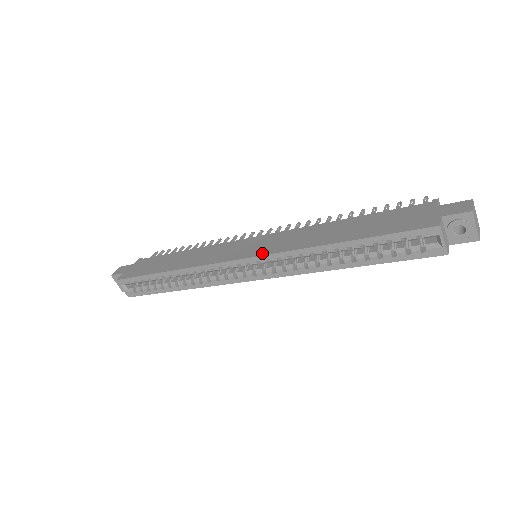
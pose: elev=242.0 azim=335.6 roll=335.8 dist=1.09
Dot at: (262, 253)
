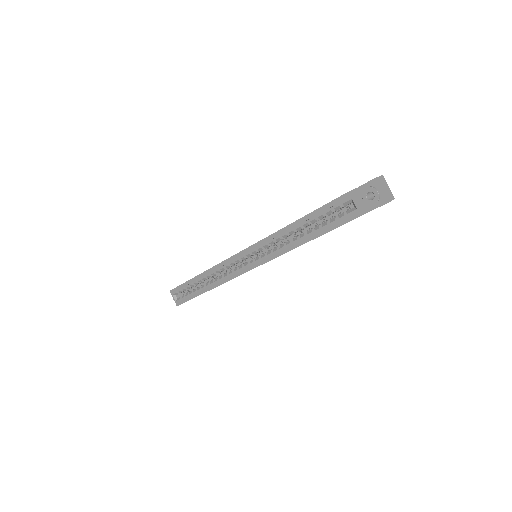
Dot at: (252, 245)
